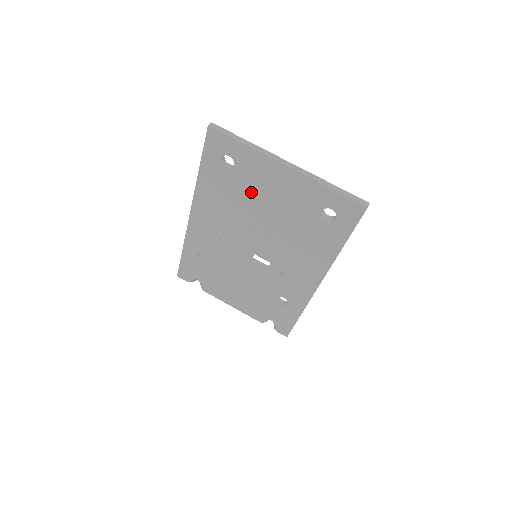
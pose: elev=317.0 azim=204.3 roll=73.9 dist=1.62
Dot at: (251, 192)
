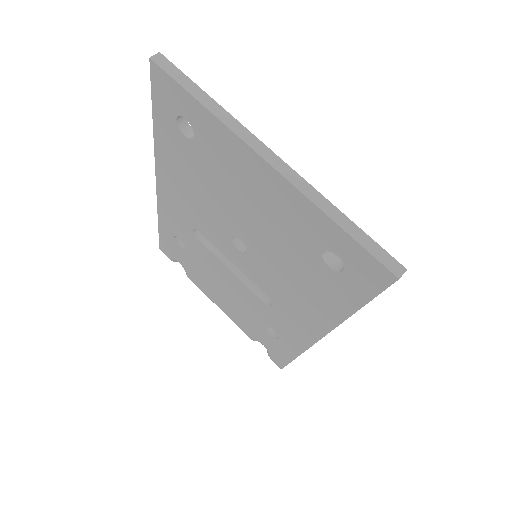
Dot at: (222, 184)
